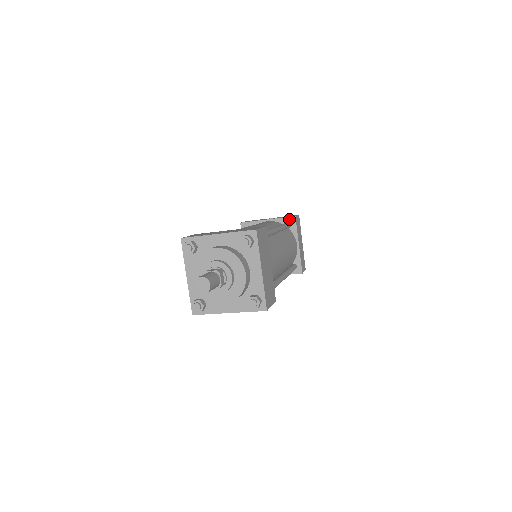
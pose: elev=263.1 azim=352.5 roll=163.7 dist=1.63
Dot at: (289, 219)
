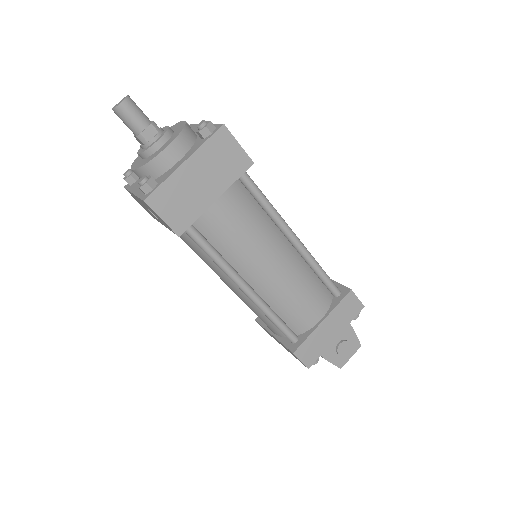
Dot at: (343, 288)
